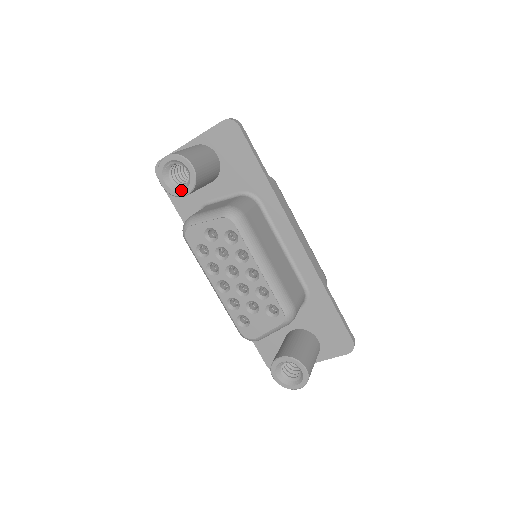
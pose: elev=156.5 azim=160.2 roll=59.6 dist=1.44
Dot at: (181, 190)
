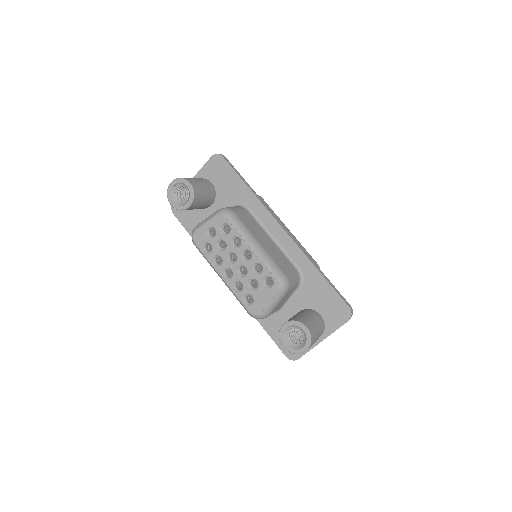
Dot at: (185, 204)
